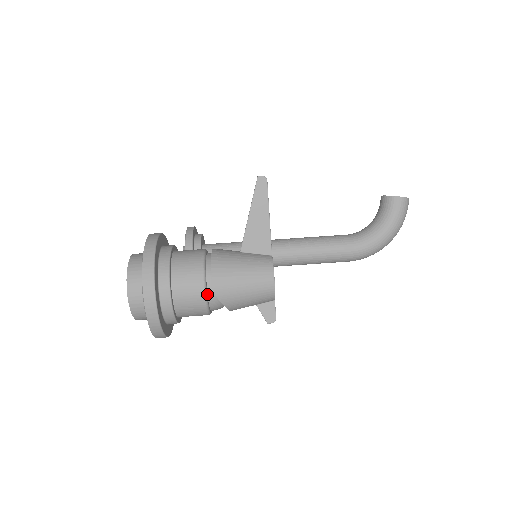
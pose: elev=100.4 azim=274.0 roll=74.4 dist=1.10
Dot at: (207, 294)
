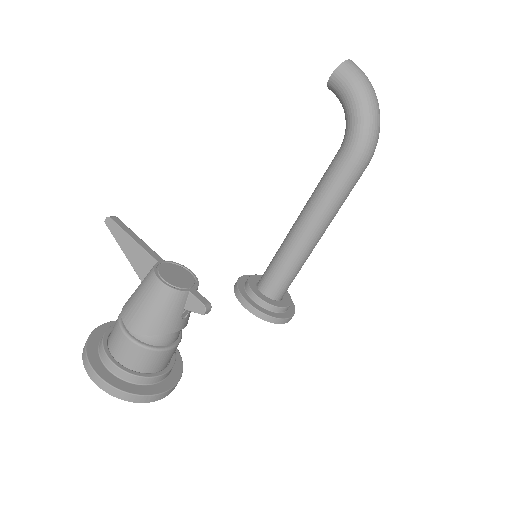
Dot at: (136, 339)
